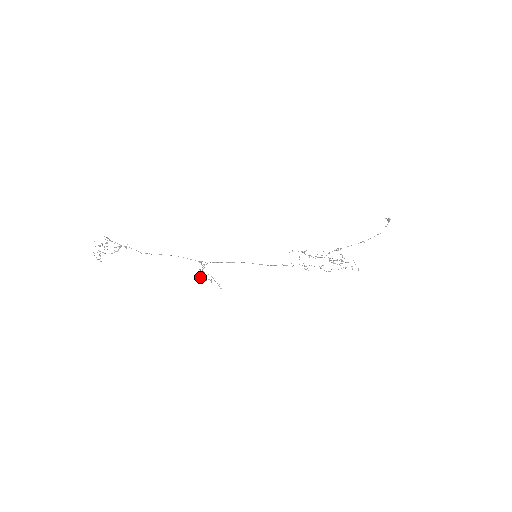
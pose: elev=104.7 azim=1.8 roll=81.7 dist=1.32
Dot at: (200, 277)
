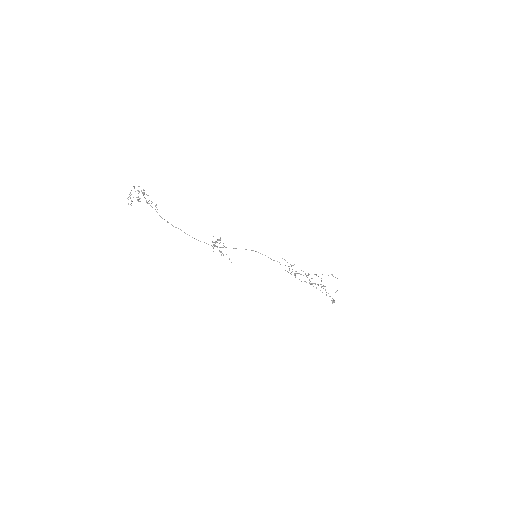
Dot at: occluded
